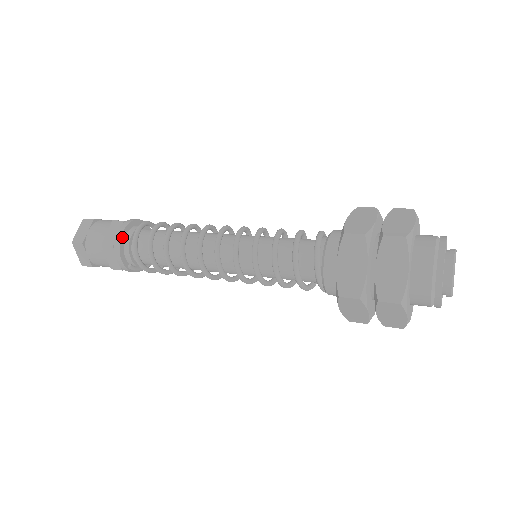
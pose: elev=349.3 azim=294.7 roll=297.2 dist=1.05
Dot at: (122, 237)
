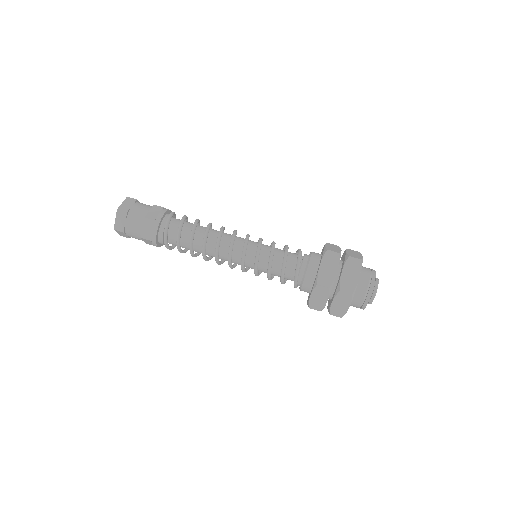
Dot at: (159, 246)
